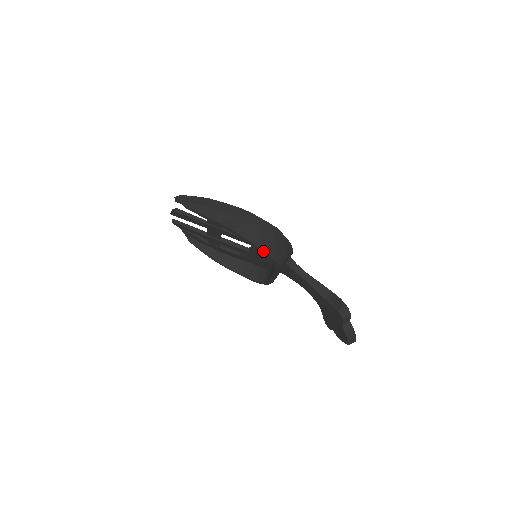
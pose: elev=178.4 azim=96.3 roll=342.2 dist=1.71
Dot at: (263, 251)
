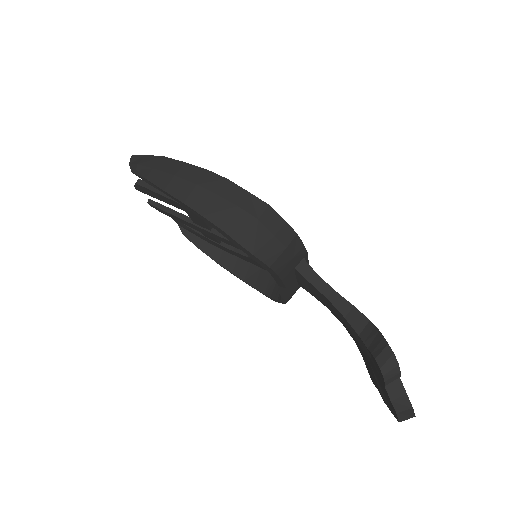
Dot at: (236, 242)
